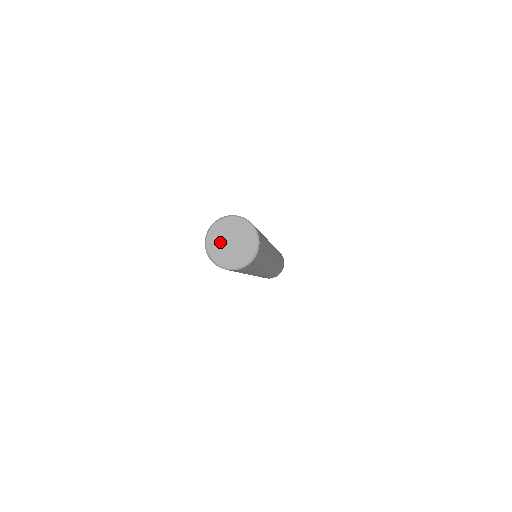
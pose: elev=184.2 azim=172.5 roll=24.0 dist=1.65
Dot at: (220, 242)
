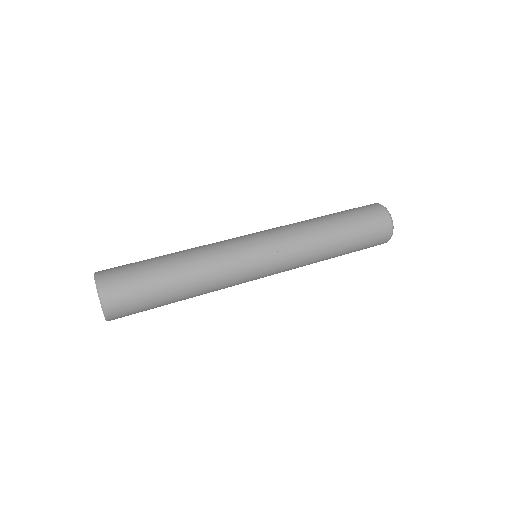
Dot at: occluded
